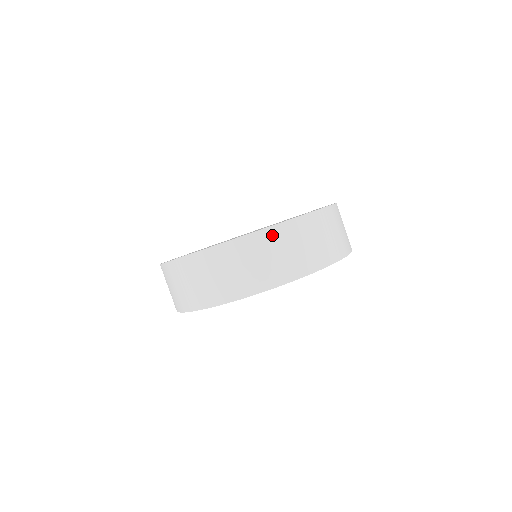
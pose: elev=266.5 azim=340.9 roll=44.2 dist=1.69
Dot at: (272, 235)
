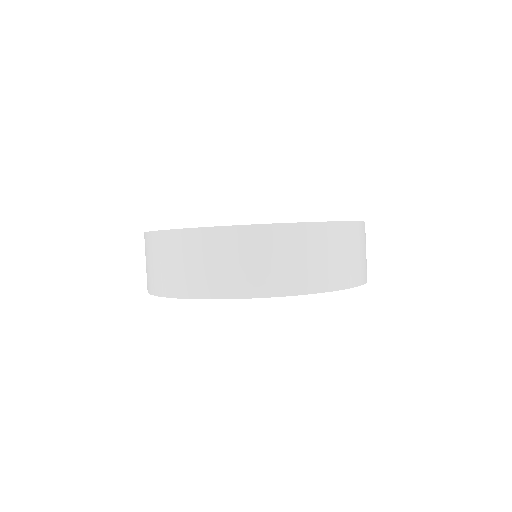
Dot at: (209, 238)
